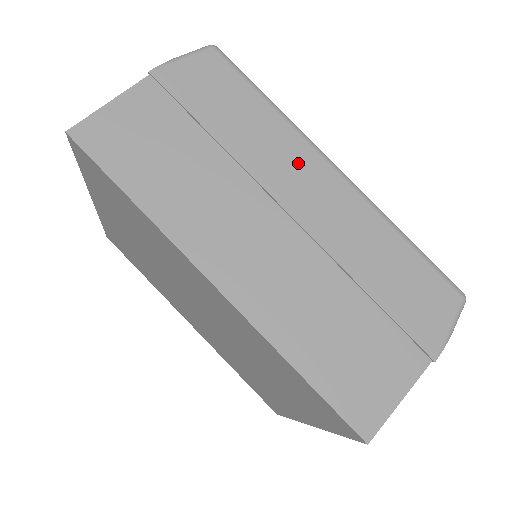
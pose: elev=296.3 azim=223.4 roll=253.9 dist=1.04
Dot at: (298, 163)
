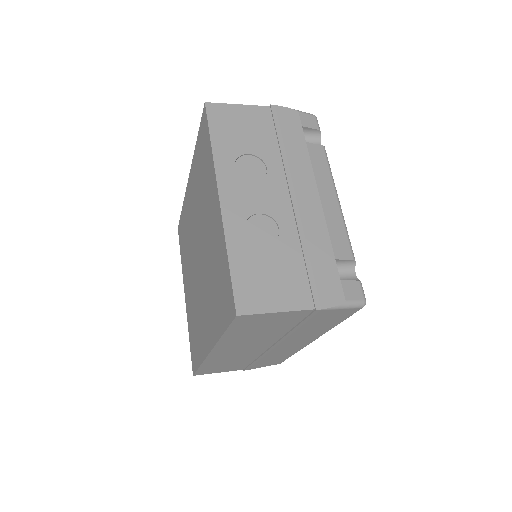
Dot at: occluded
